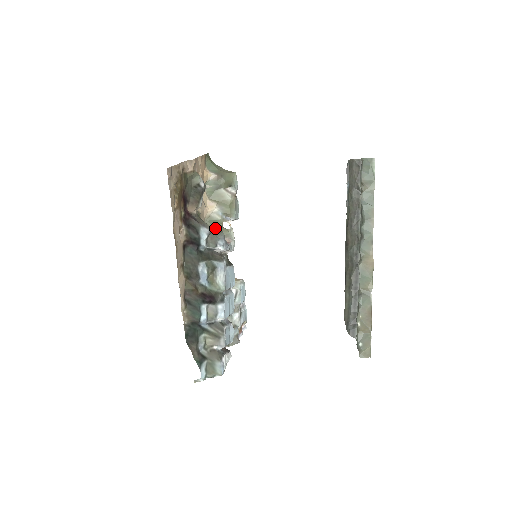
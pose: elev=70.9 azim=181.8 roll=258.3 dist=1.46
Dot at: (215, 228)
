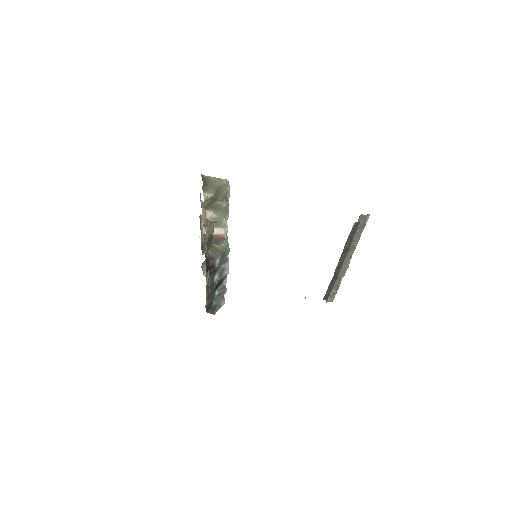
Dot at: occluded
